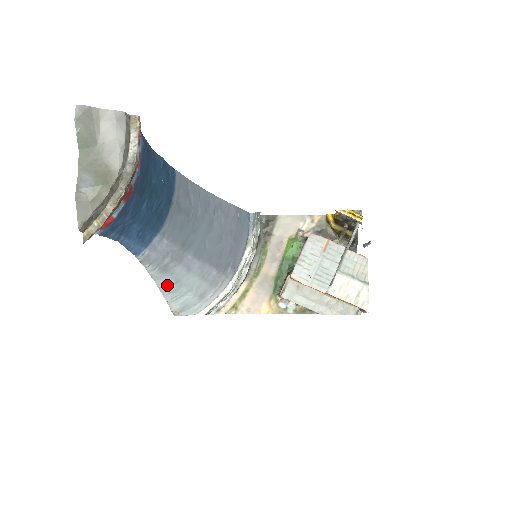
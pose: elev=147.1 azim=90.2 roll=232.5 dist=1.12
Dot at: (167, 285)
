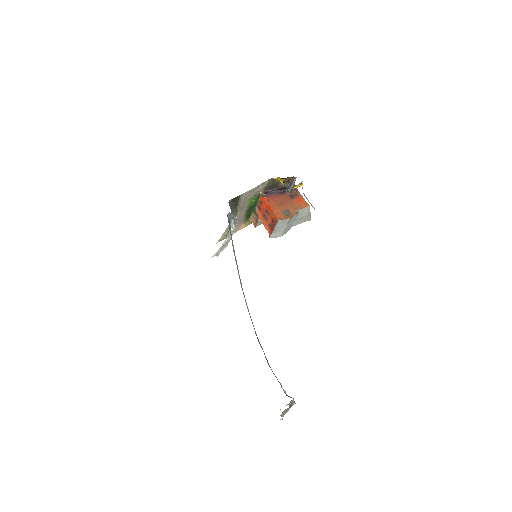
Dot at: occluded
